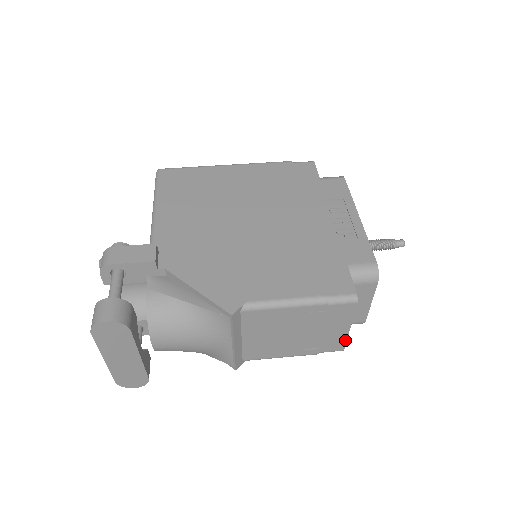
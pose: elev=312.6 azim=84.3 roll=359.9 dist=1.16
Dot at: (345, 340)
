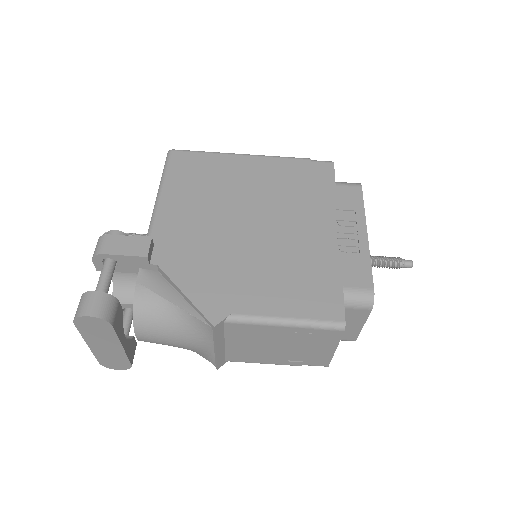
Dot at: (330, 359)
